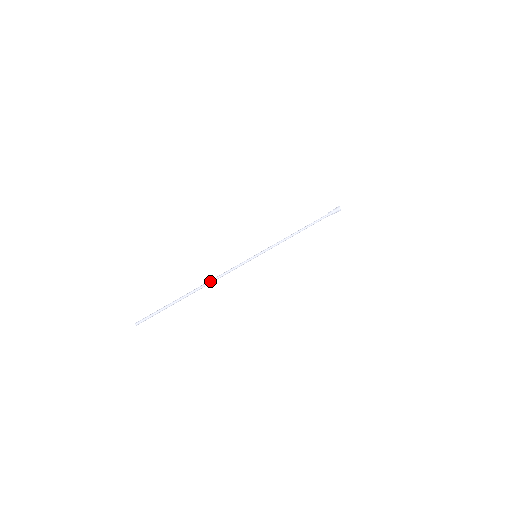
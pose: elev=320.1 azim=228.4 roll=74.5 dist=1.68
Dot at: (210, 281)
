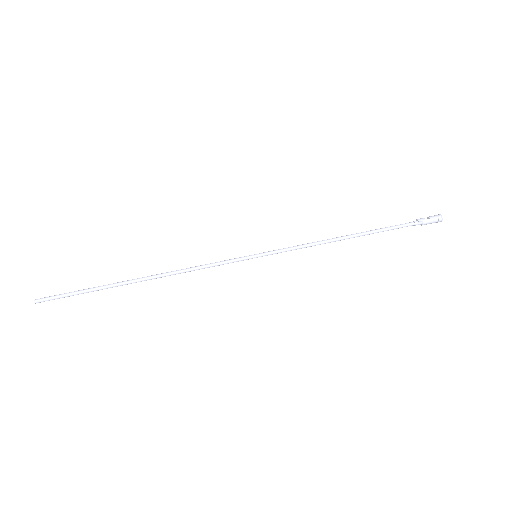
Dot at: (166, 273)
